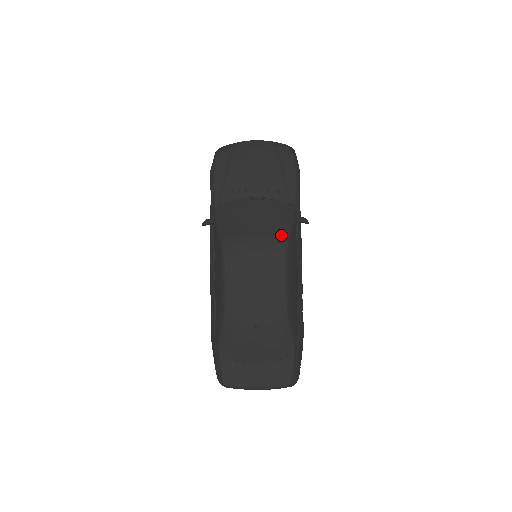
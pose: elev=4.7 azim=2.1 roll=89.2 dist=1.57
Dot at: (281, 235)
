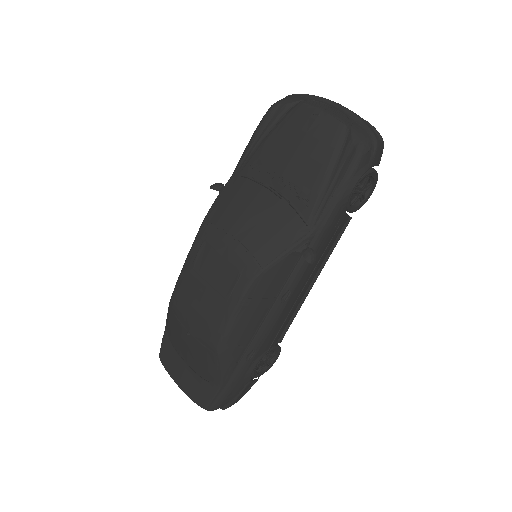
Dot at: (260, 258)
